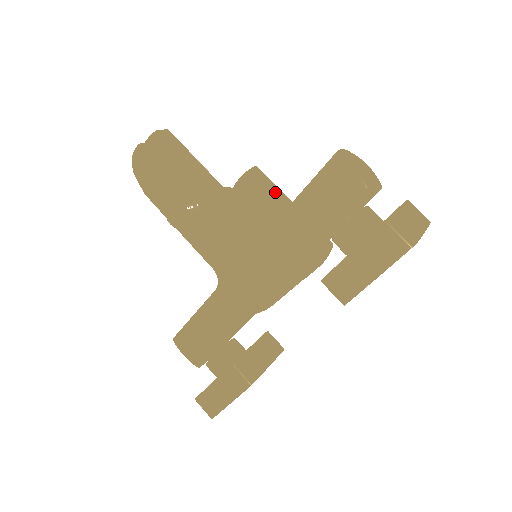
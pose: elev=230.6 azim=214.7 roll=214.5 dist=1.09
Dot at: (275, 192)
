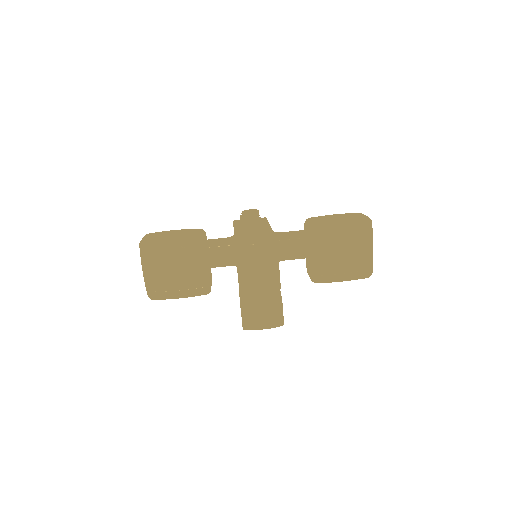
Dot at: occluded
